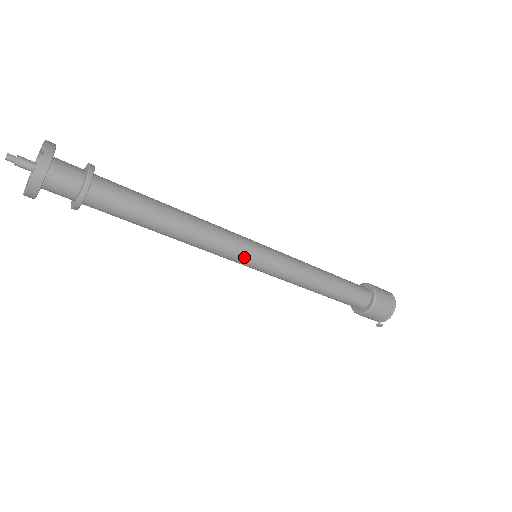
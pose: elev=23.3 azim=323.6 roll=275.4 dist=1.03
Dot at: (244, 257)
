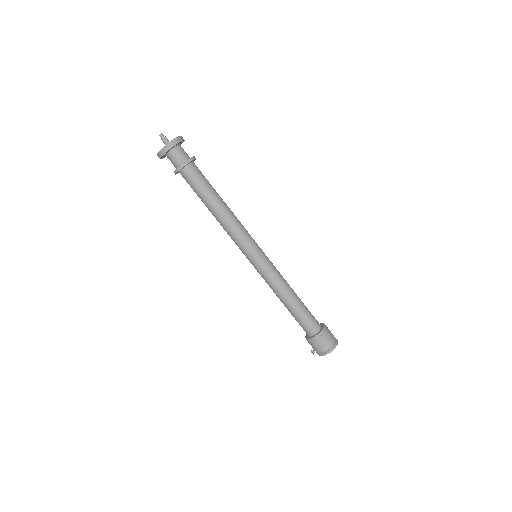
Dot at: (243, 252)
